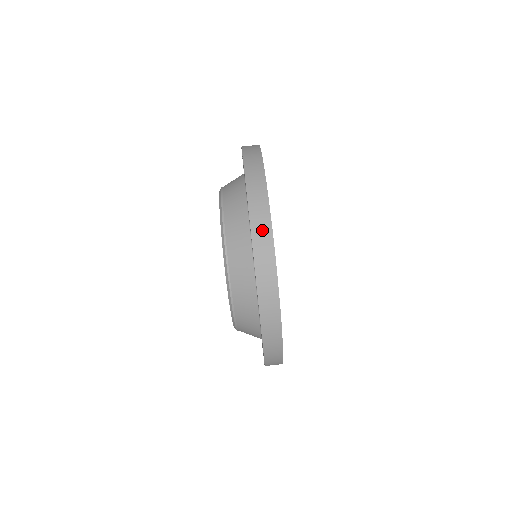
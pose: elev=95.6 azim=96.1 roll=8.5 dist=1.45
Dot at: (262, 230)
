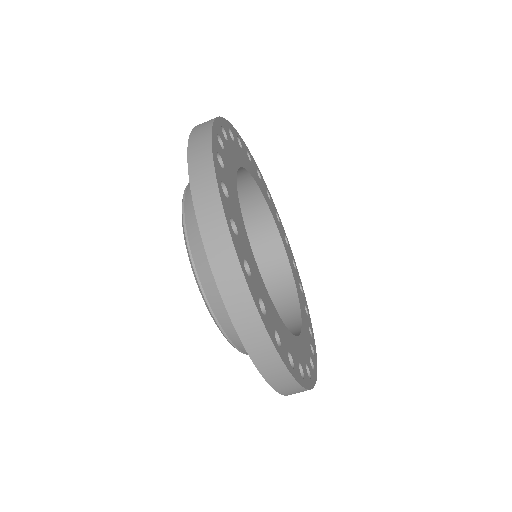
Dot at: (284, 383)
